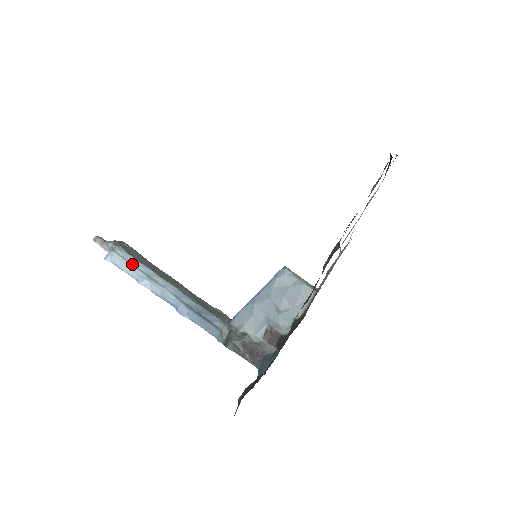
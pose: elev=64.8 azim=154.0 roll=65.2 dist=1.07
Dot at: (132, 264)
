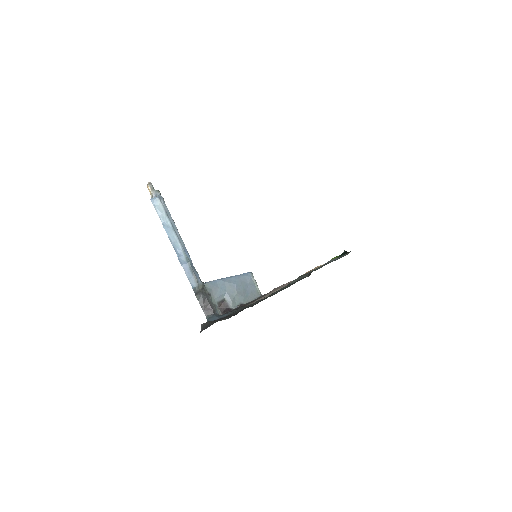
Dot at: (167, 214)
